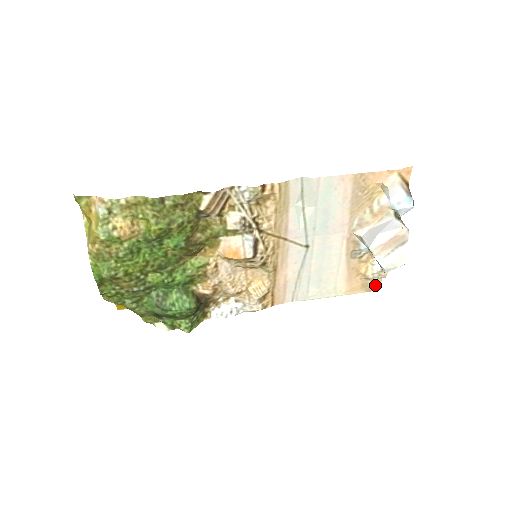
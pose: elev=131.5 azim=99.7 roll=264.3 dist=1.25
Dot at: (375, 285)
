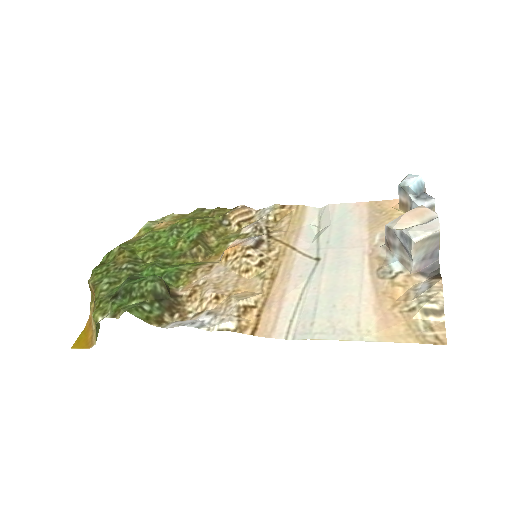
Dot at: (434, 332)
